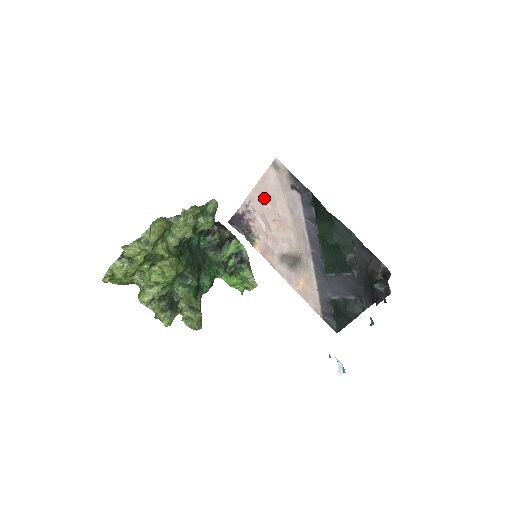
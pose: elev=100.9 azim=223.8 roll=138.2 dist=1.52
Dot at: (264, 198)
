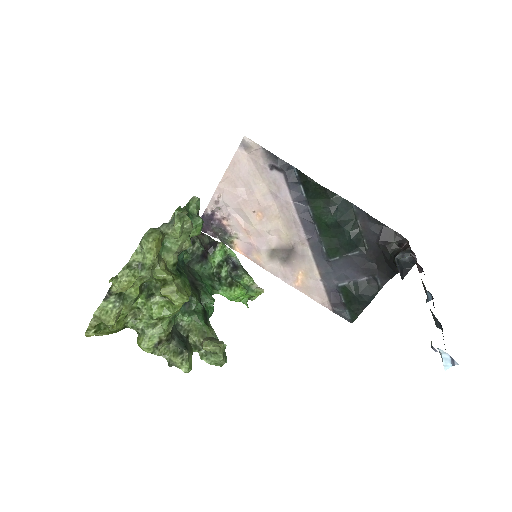
Dot at: (237, 188)
